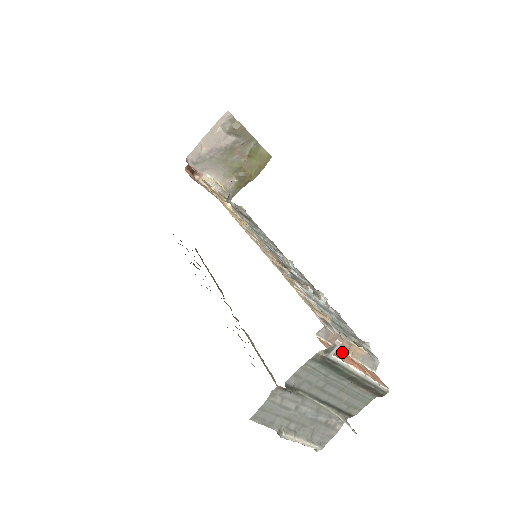
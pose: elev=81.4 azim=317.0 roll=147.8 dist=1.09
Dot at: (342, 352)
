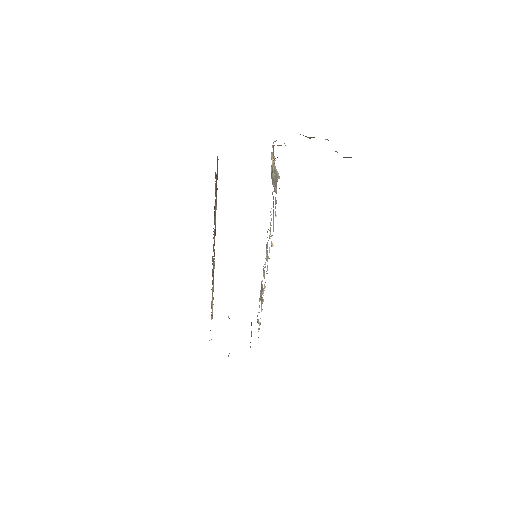
Dot at: occluded
